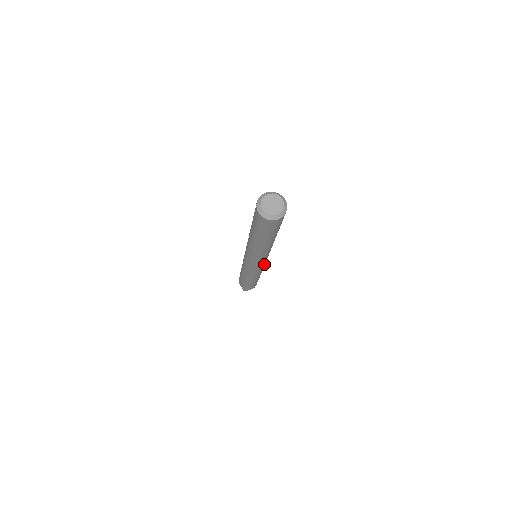
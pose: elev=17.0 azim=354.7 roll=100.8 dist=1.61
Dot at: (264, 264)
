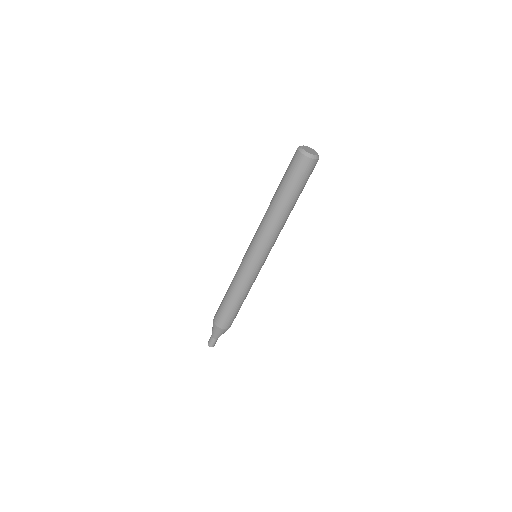
Dot at: (255, 268)
